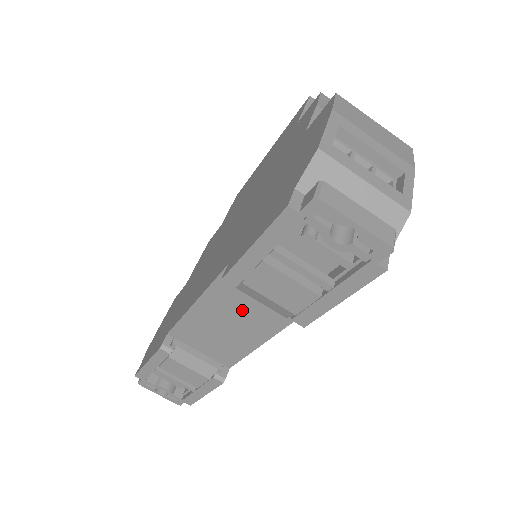
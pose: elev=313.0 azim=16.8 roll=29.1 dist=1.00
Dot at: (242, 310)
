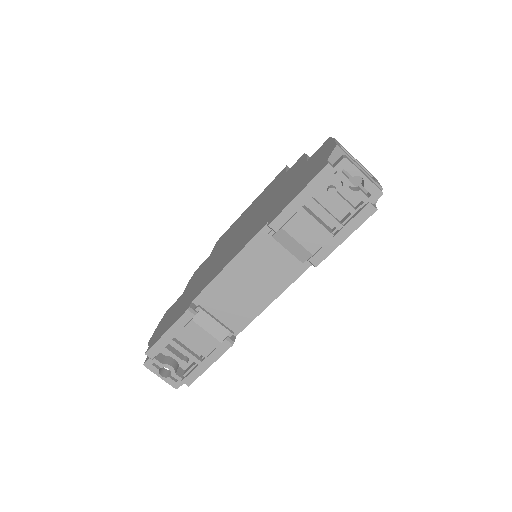
Dot at: (266, 266)
